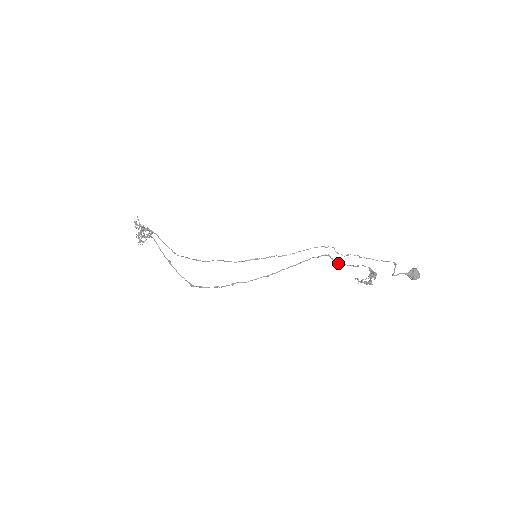
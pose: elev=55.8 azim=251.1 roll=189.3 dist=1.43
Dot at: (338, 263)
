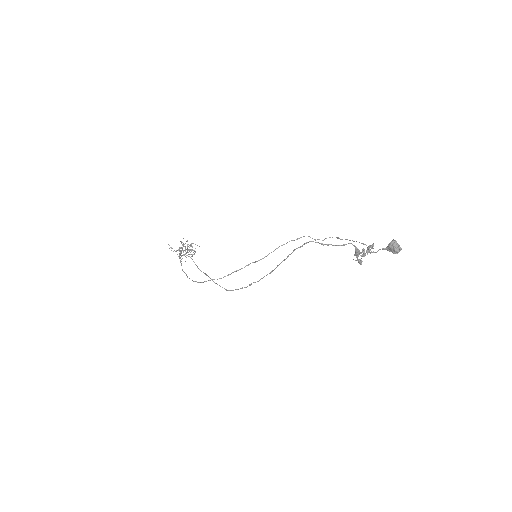
Dot at: (327, 245)
